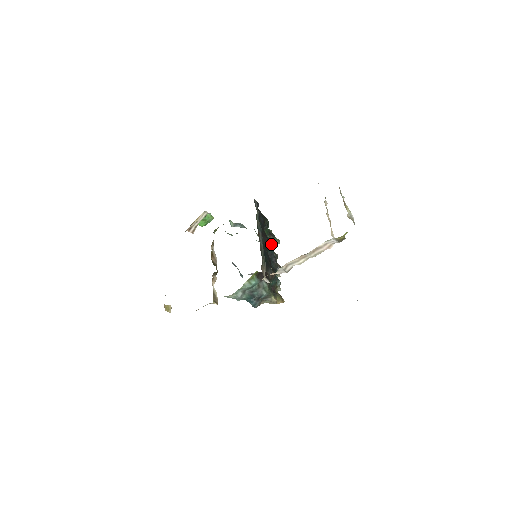
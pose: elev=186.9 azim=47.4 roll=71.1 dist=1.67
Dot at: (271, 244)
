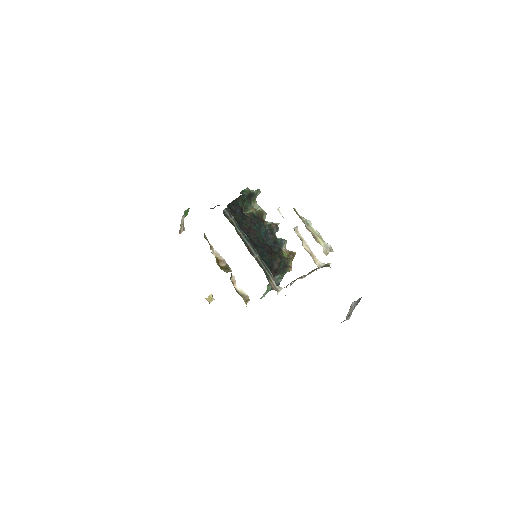
Dot at: (255, 204)
